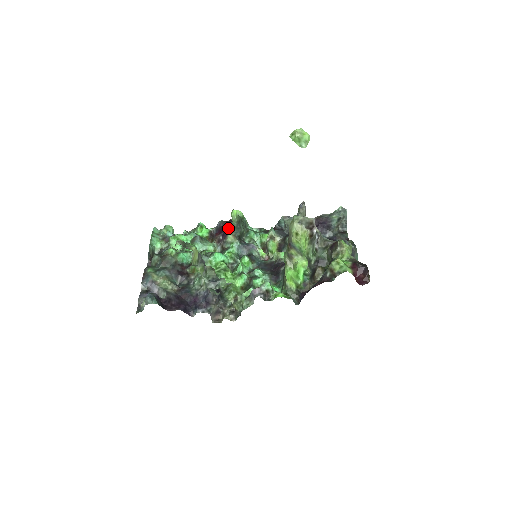
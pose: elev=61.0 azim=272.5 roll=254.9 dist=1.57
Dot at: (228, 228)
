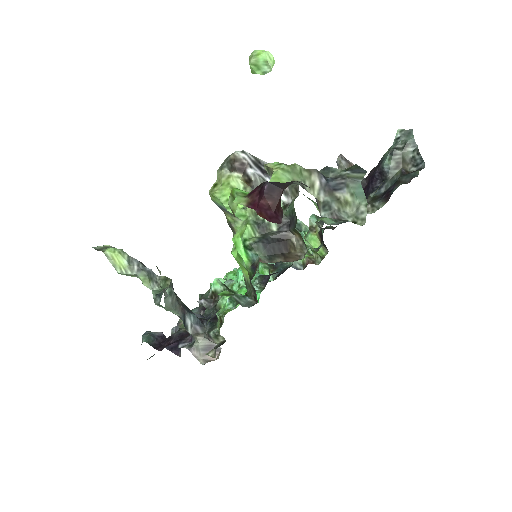
Dot at: occluded
